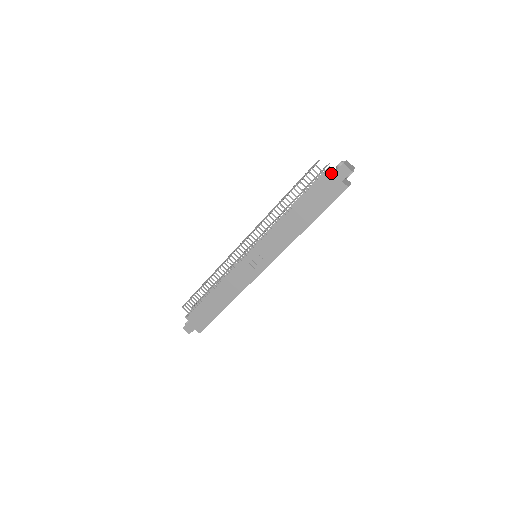
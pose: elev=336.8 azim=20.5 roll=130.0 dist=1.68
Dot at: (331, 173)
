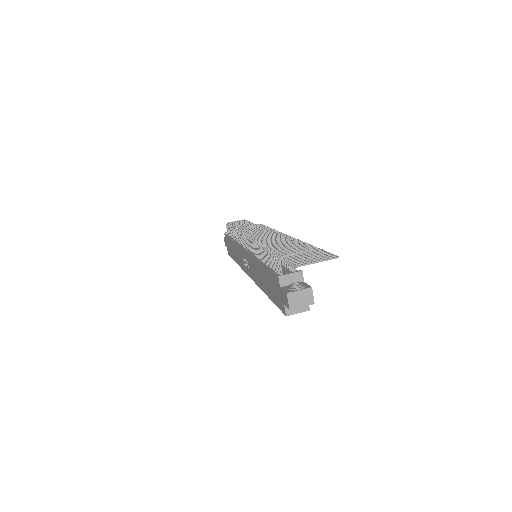
Dot at: (283, 284)
